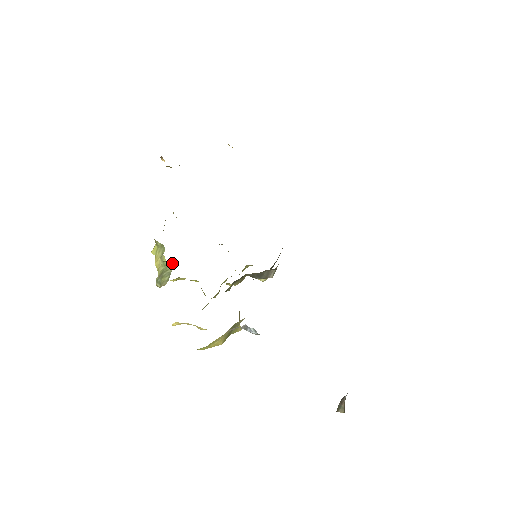
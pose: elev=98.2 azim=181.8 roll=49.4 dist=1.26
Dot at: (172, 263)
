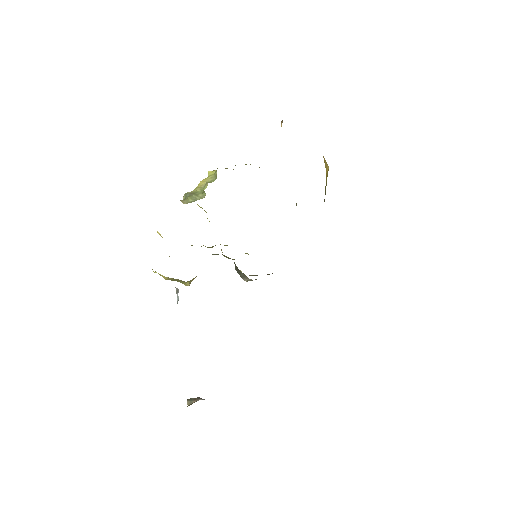
Dot at: (205, 195)
